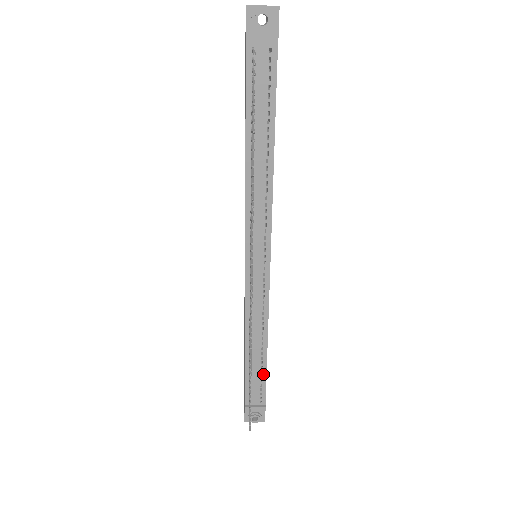
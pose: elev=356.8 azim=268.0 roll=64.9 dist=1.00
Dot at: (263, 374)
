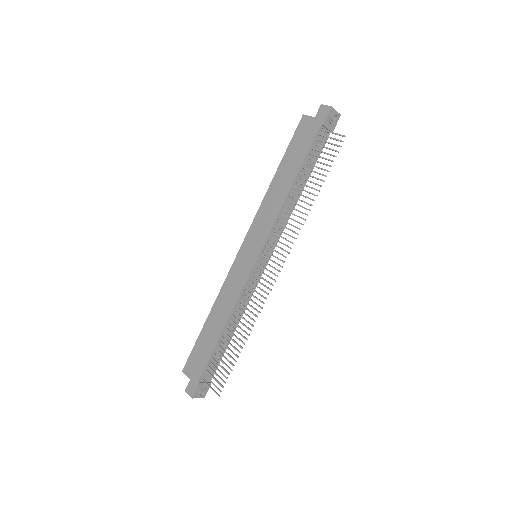
Dot at: (223, 352)
